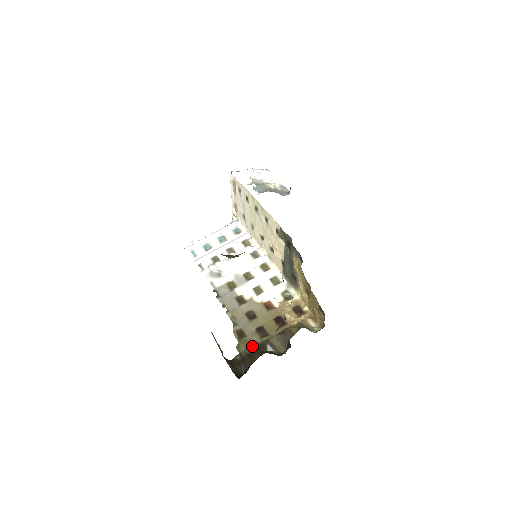
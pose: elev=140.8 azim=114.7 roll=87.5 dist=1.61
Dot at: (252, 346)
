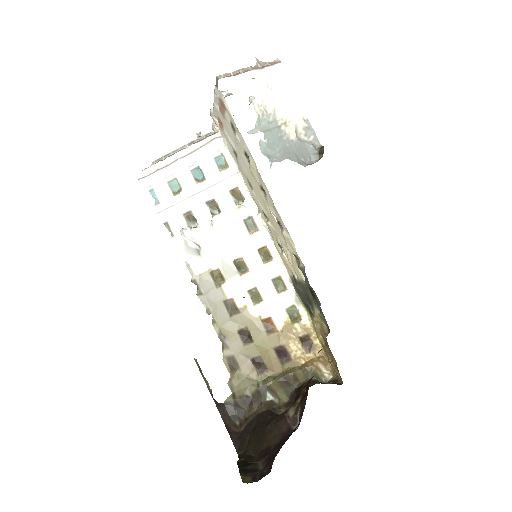
Dot at: (248, 389)
